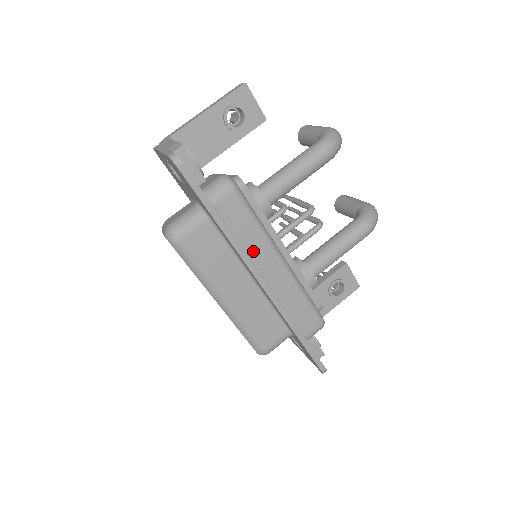
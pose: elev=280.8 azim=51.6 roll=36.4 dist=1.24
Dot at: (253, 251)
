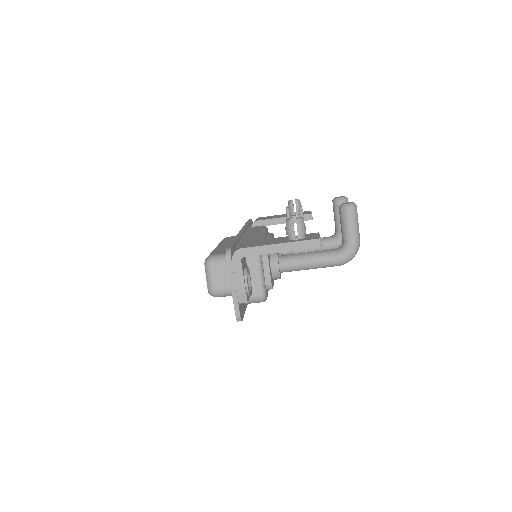
Dot at: occluded
